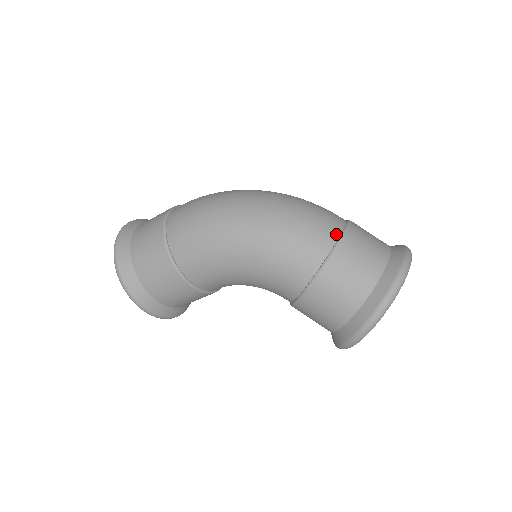
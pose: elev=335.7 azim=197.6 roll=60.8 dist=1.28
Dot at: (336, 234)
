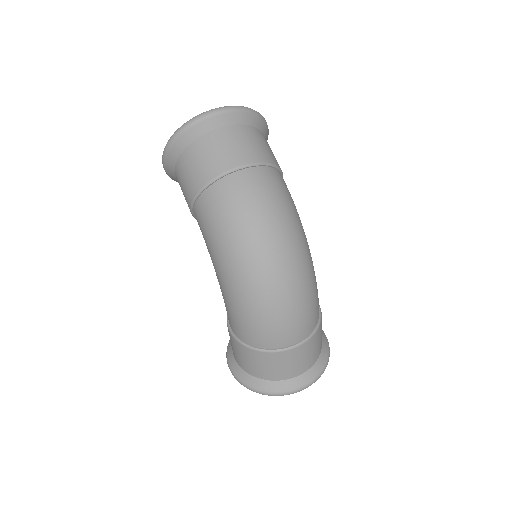
Dot at: (272, 347)
